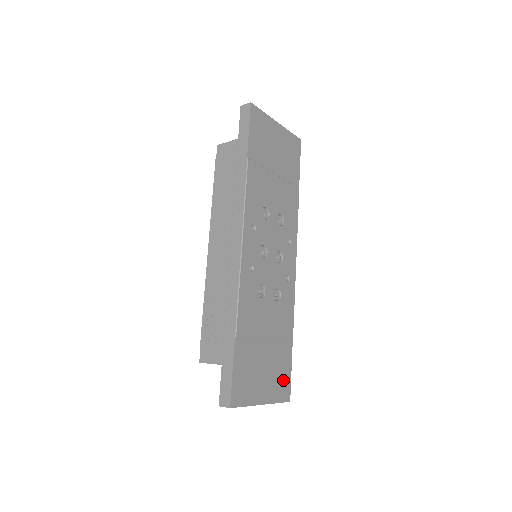
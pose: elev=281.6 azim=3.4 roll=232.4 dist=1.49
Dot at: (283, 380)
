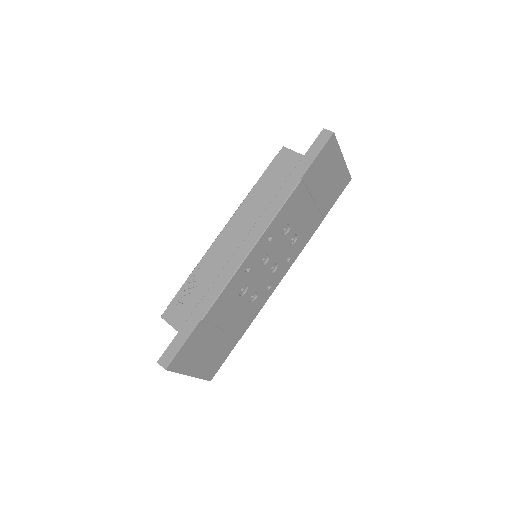
Dot at: (216, 363)
